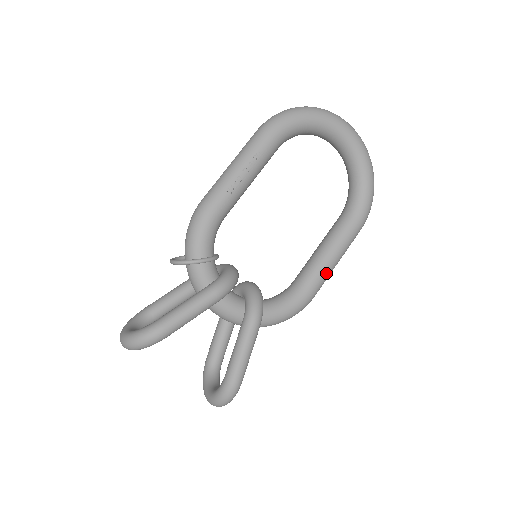
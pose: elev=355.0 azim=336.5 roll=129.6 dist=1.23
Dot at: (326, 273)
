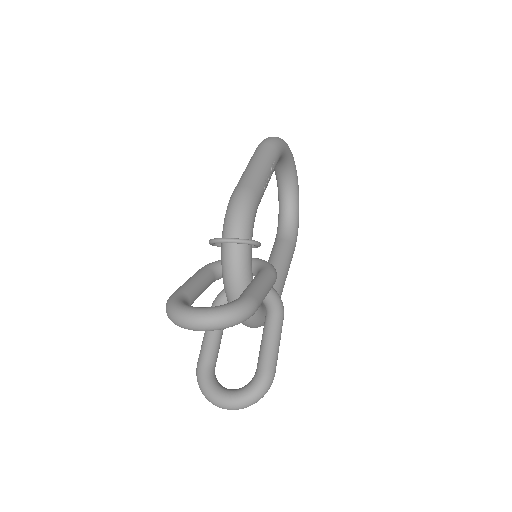
Dot at: (284, 284)
